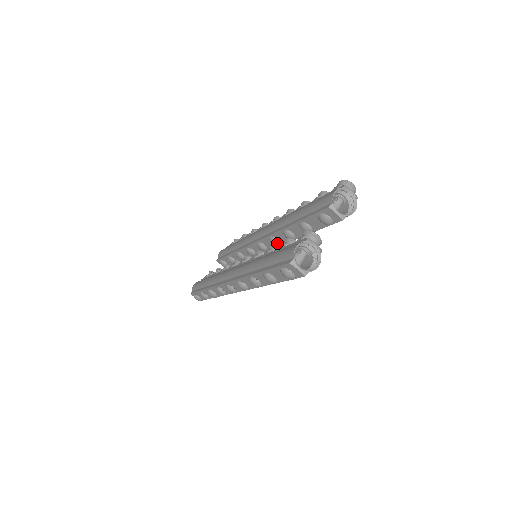
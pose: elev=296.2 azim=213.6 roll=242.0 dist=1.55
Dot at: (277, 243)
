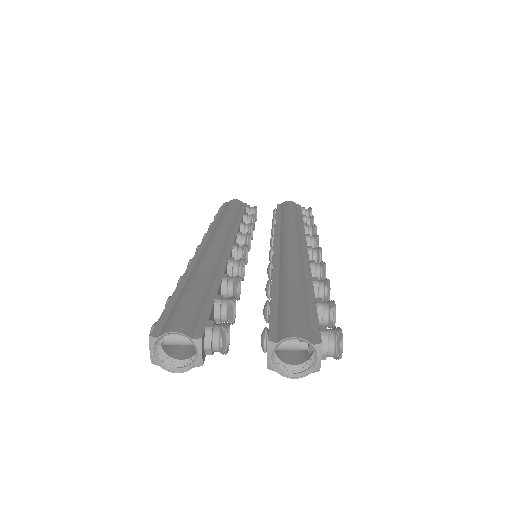
Dot at: (268, 275)
